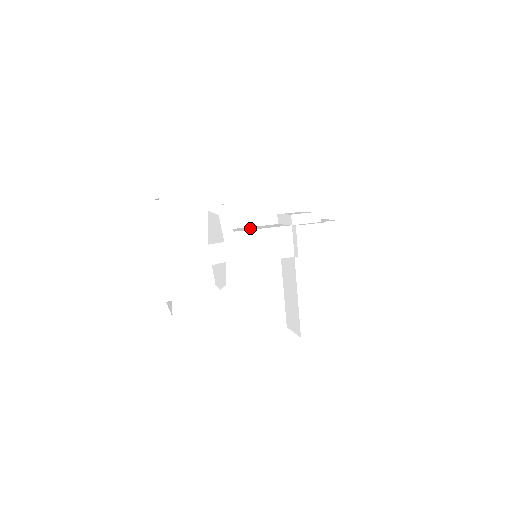
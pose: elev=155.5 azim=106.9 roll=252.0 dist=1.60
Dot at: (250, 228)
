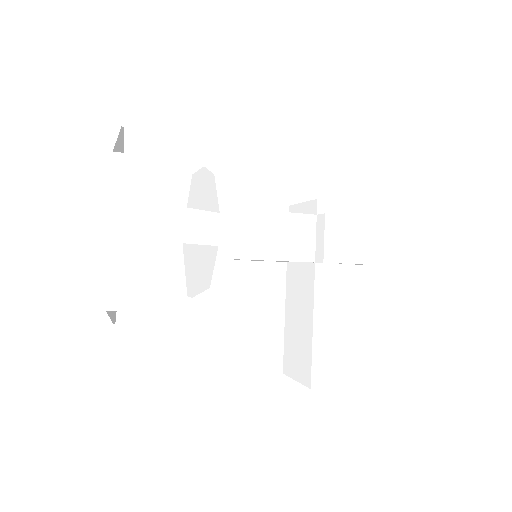
Dot at: occluded
